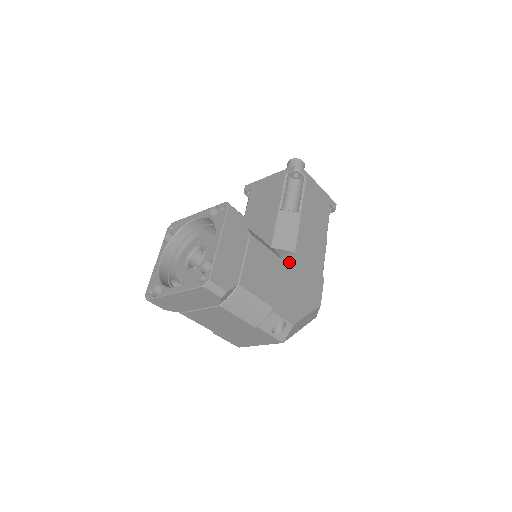
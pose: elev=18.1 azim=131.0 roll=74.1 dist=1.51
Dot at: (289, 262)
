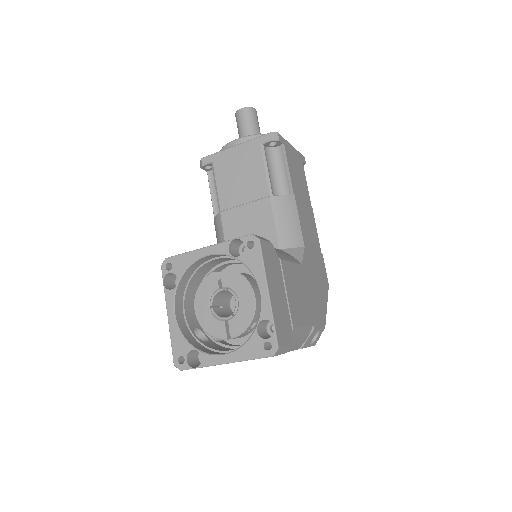
Dot at: (305, 262)
